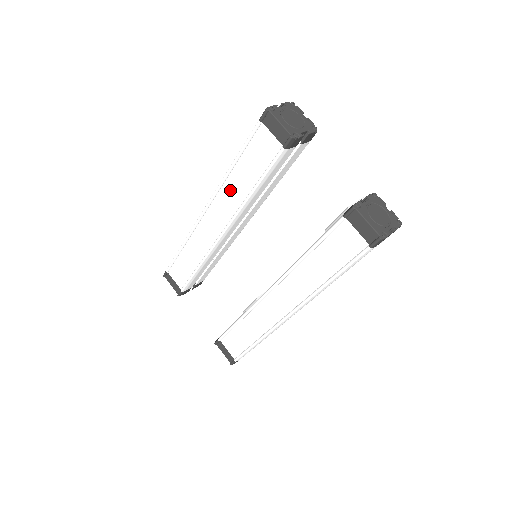
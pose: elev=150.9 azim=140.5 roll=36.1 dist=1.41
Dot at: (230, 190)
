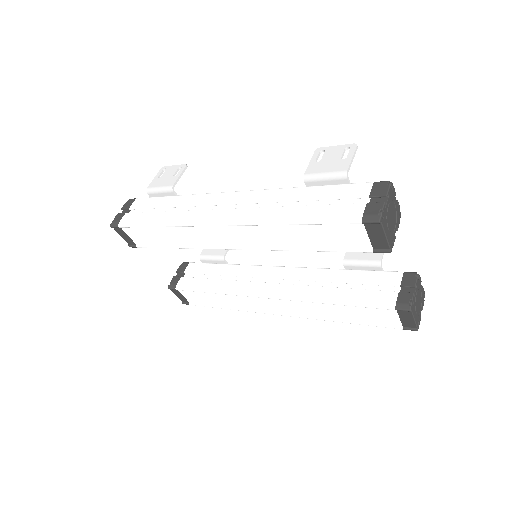
Dot at: (271, 233)
